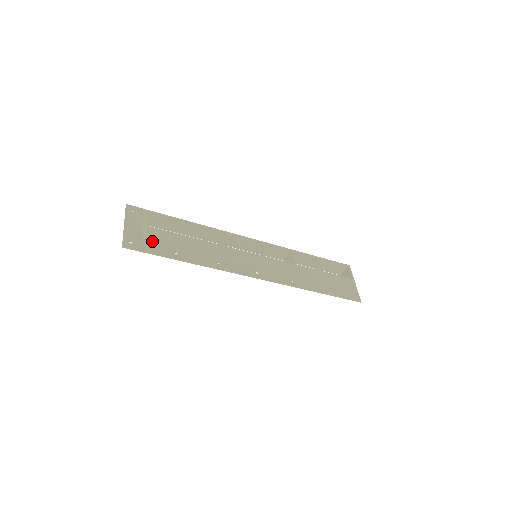
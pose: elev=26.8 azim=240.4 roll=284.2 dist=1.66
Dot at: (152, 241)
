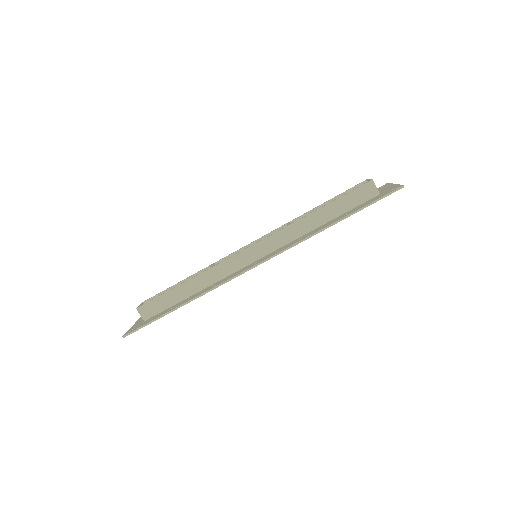
Dot at: occluded
